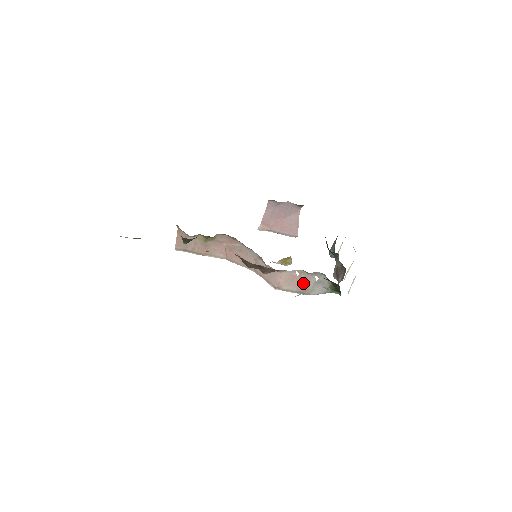
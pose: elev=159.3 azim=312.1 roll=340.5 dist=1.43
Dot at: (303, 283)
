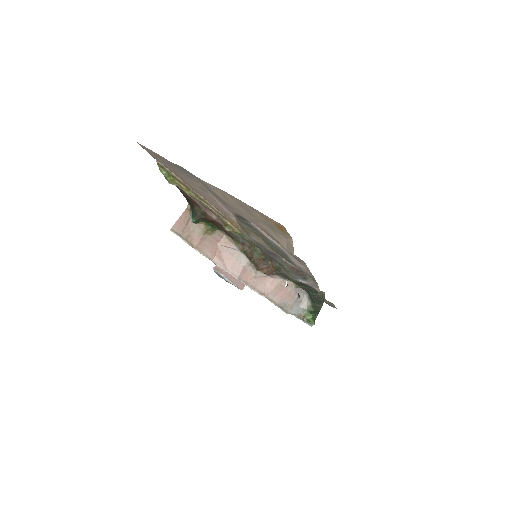
Dot at: (287, 297)
